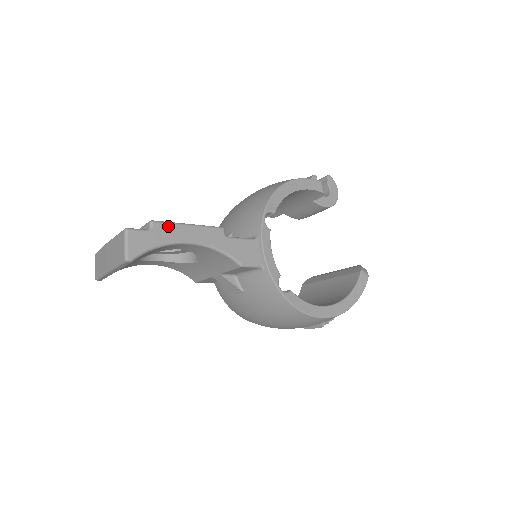
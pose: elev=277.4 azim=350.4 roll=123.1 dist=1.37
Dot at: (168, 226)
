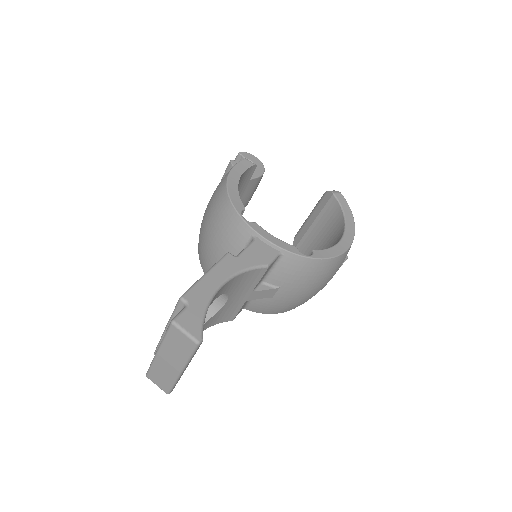
Dot at: (195, 289)
